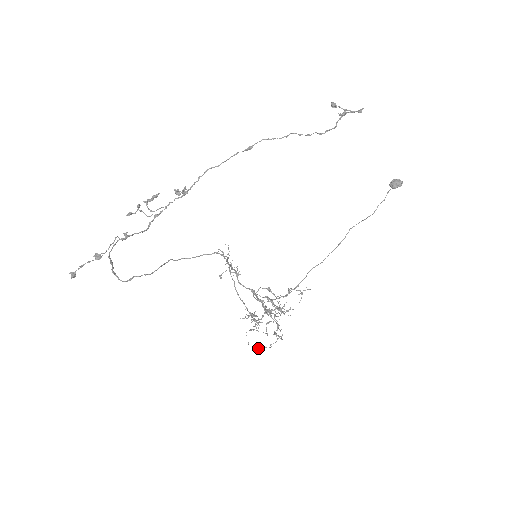
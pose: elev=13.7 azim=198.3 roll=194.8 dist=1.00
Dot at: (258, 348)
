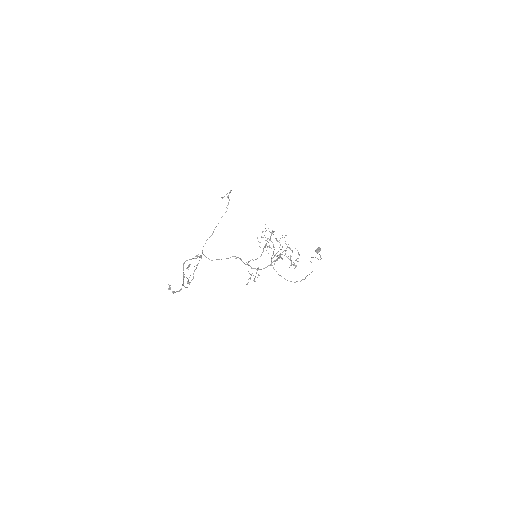
Dot at: occluded
